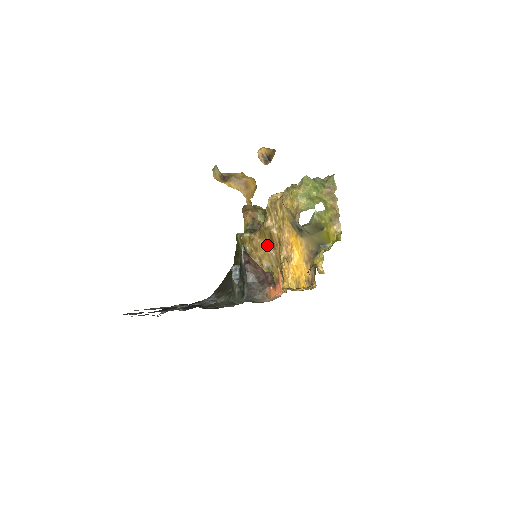
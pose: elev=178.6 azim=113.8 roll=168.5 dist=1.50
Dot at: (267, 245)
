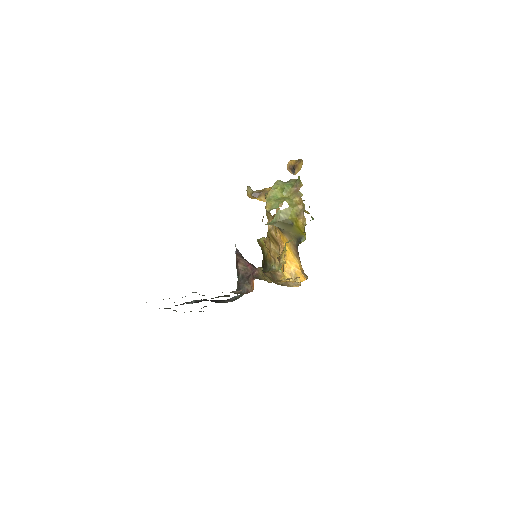
Dot at: (274, 245)
